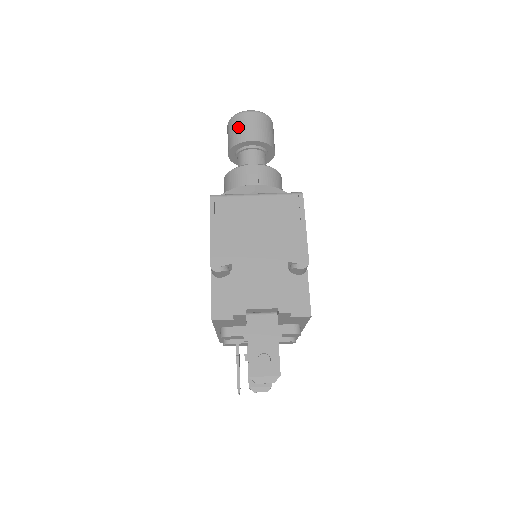
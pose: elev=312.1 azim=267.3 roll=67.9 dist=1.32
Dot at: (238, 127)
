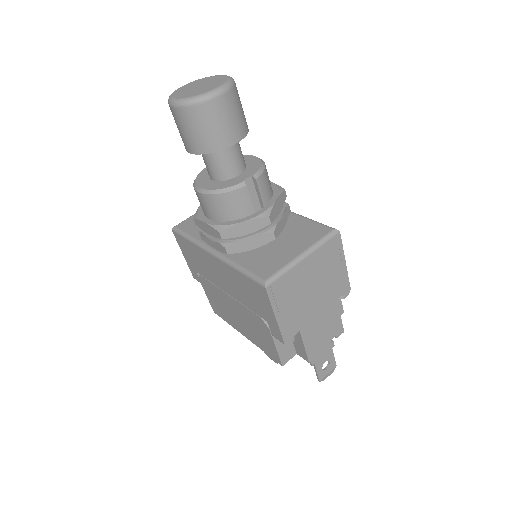
Dot at: (210, 125)
